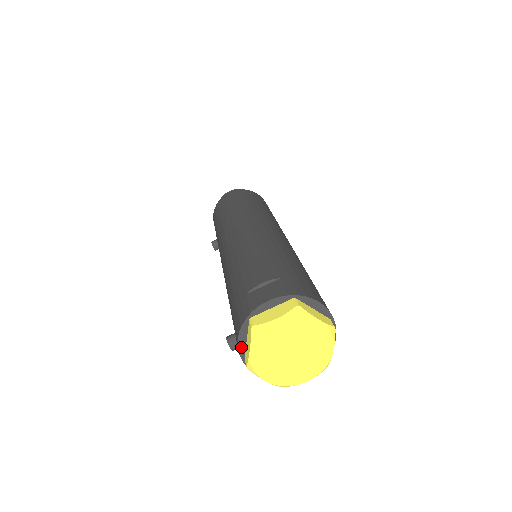
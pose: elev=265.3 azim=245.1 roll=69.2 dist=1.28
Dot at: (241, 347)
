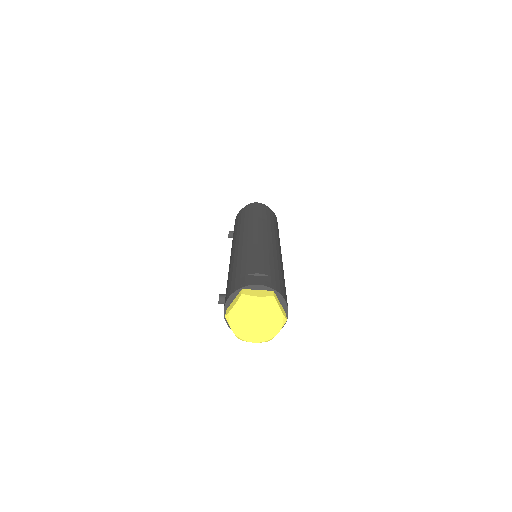
Dot at: (228, 303)
